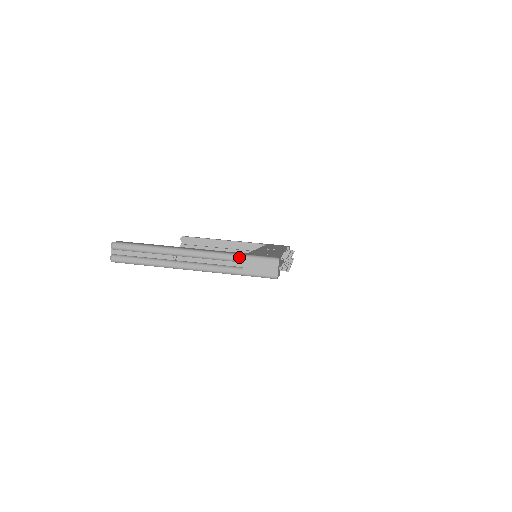
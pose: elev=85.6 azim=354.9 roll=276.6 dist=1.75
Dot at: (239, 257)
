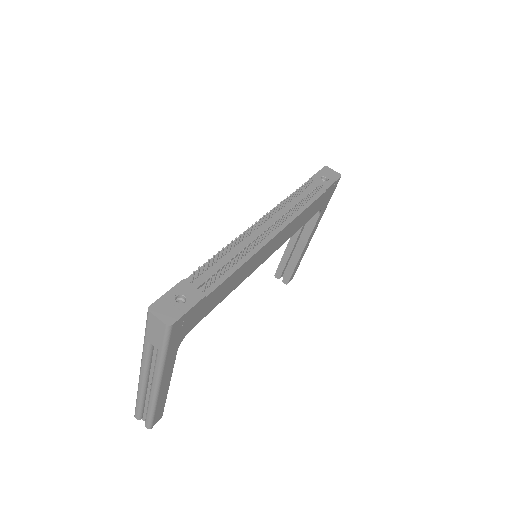
Dot at: (145, 343)
